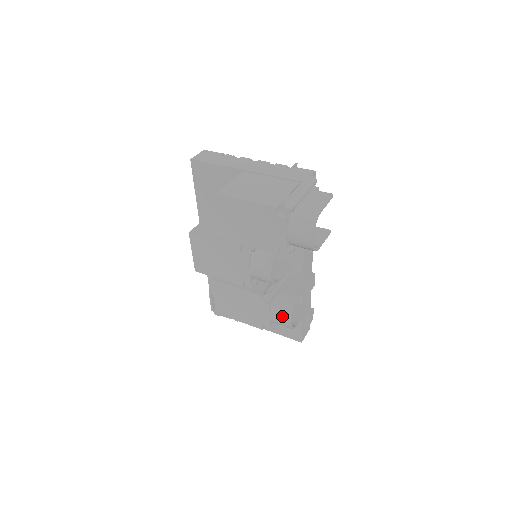
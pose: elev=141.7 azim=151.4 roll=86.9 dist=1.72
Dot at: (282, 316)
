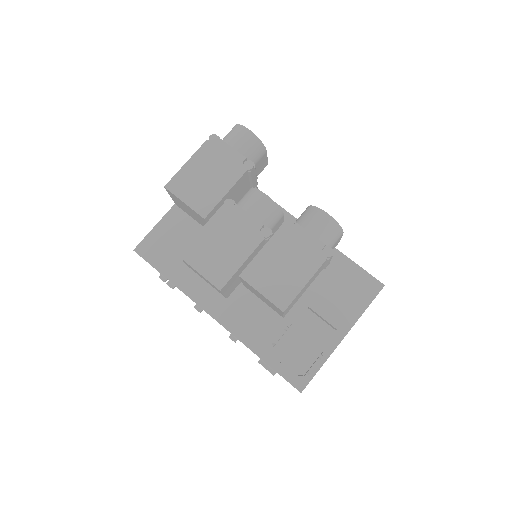
Dot at: (316, 218)
